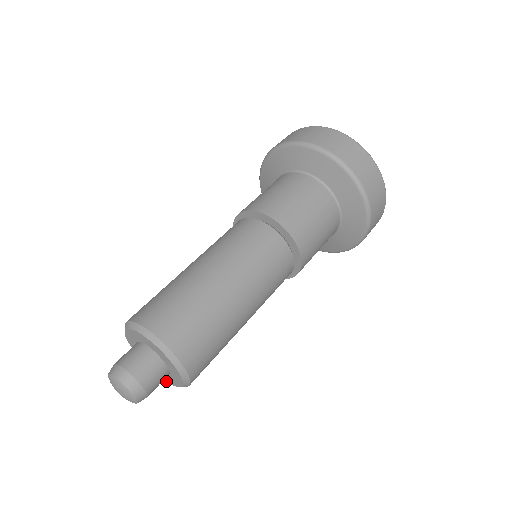
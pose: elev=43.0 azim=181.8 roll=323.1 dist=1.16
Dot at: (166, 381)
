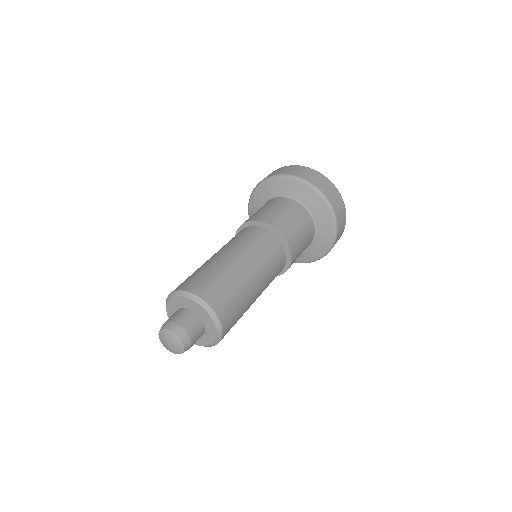
Dot at: occluded
